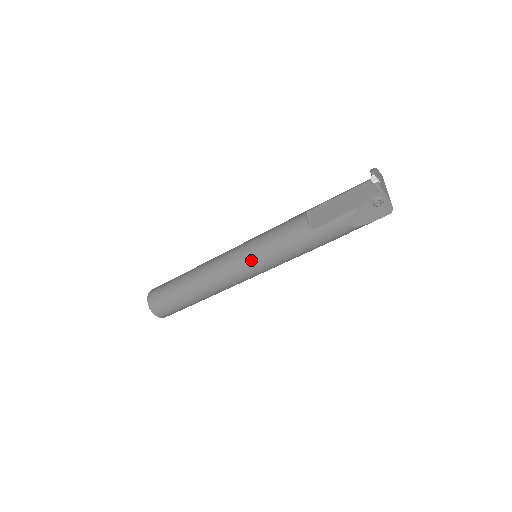
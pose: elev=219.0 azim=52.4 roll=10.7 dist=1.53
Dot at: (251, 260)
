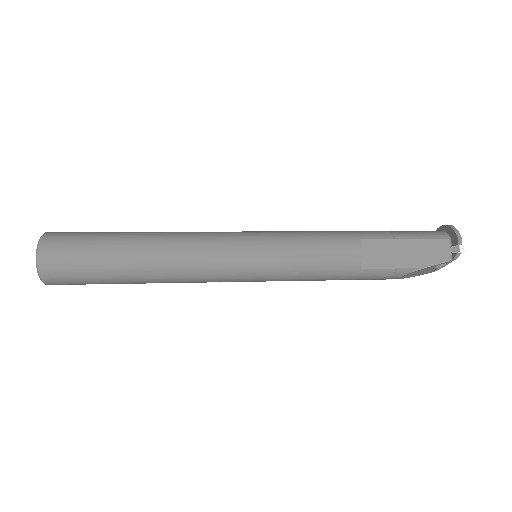
Dot at: (263, 271)
